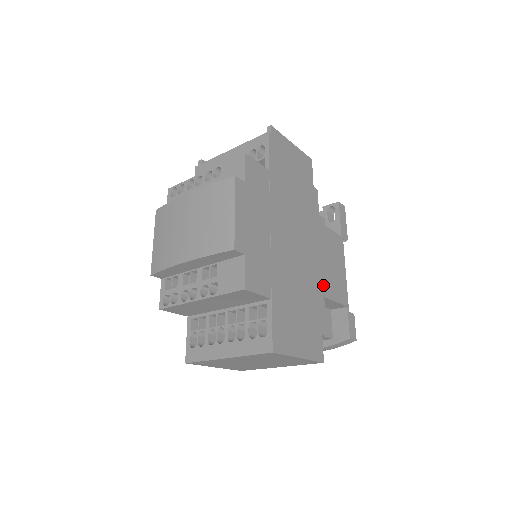
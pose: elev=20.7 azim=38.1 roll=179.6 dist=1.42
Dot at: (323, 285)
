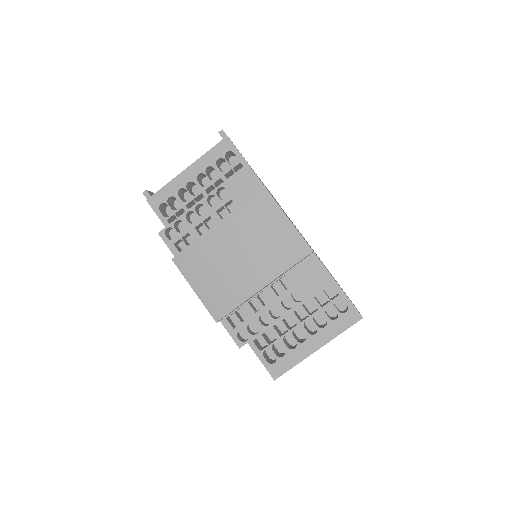
Dot at: occluded
